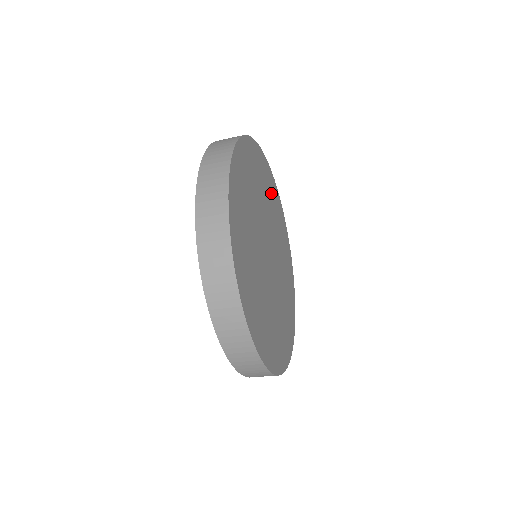
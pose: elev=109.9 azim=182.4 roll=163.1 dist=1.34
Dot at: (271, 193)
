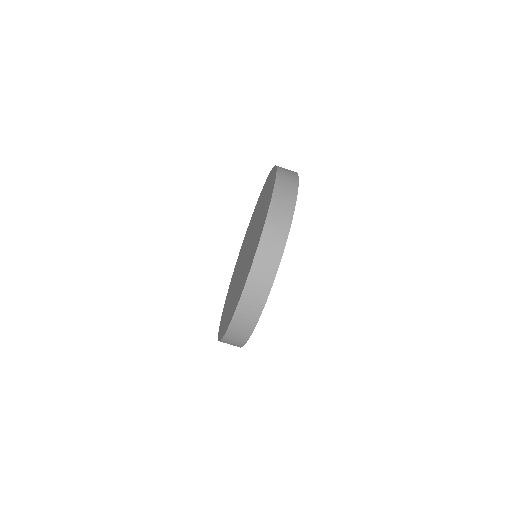
Dot at: occluded
